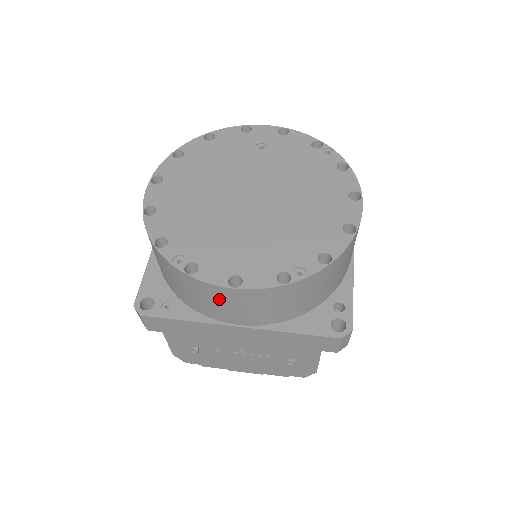
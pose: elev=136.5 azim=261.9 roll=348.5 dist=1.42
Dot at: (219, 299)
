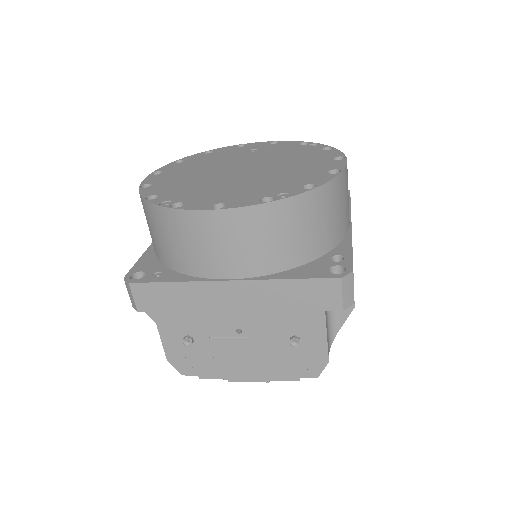
Dot at: (205, 235)
